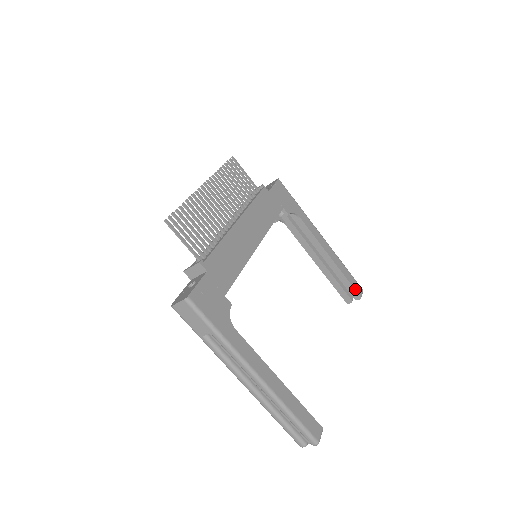
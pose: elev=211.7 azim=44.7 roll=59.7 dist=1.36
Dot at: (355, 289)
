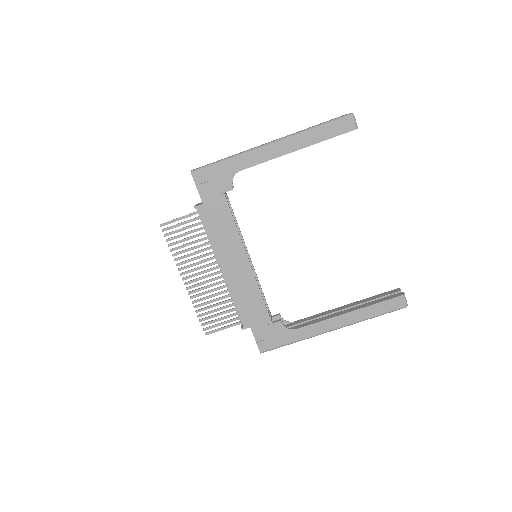
Dot at: (344, 133)
